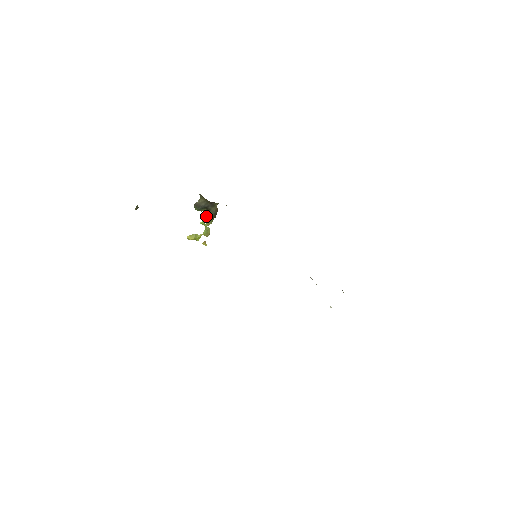
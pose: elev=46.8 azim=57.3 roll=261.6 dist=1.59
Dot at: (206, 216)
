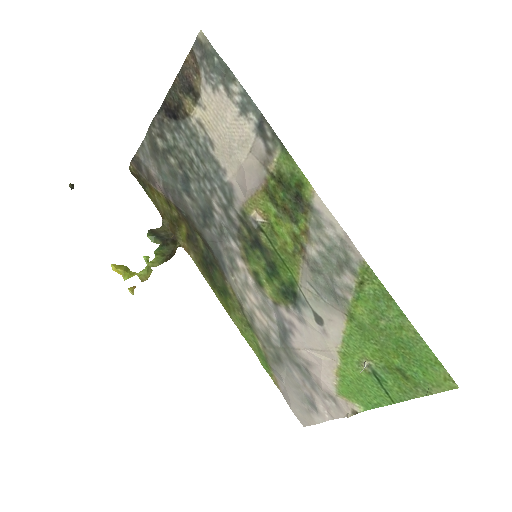
Dot at: (156, 252)
